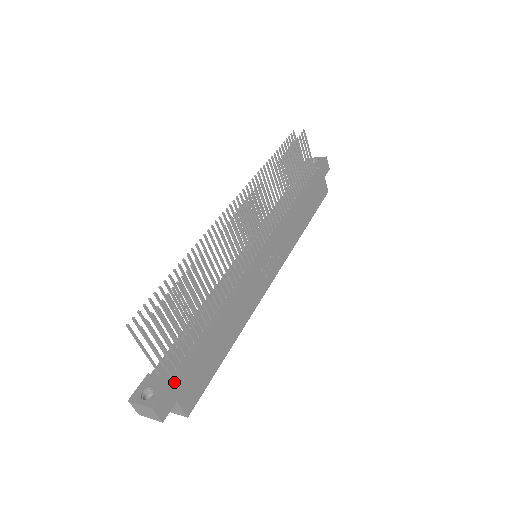
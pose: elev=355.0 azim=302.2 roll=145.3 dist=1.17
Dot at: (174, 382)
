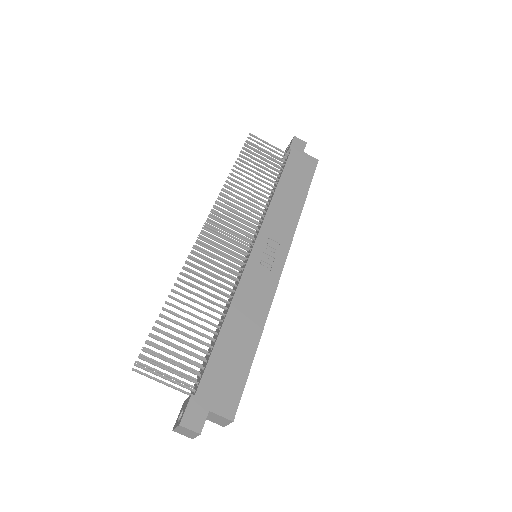
Dot at: (196, 395)
